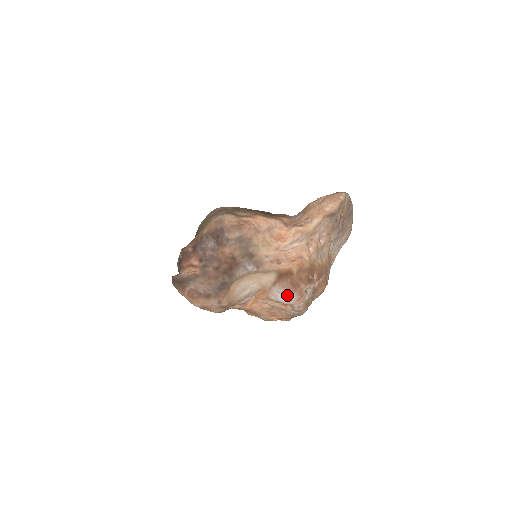
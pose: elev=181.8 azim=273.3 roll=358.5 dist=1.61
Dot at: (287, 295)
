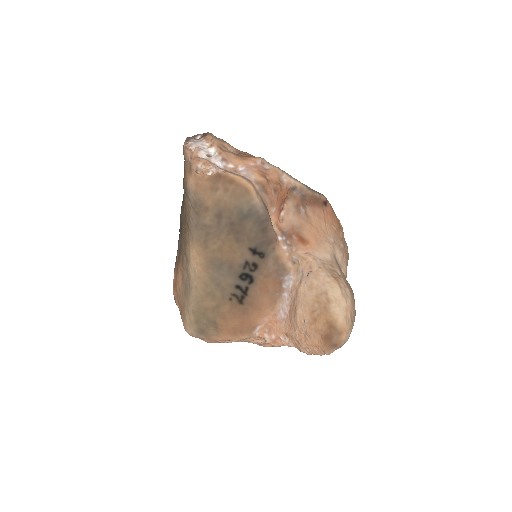
Dot at: occluded
